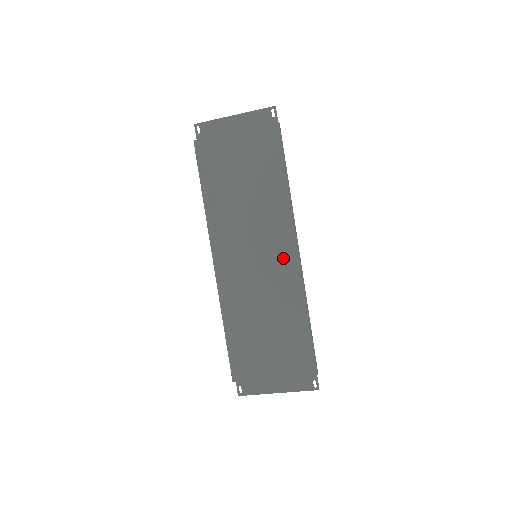
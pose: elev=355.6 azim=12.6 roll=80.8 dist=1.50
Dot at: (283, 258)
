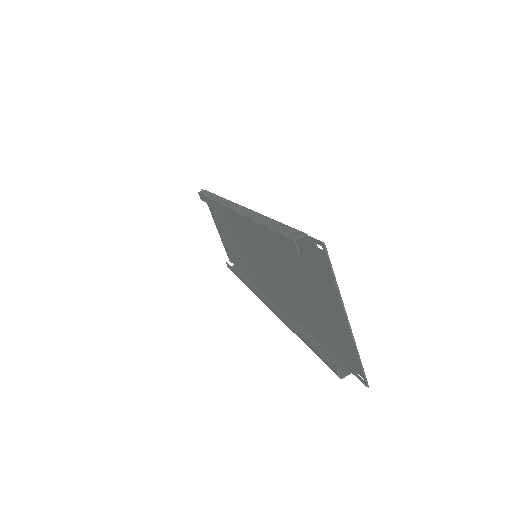
Dot at: (265, 283)
